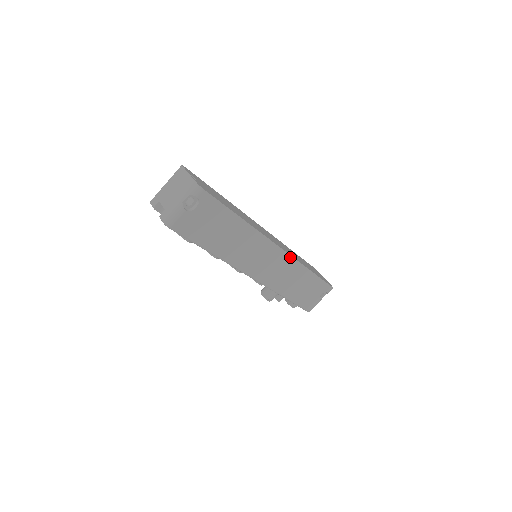
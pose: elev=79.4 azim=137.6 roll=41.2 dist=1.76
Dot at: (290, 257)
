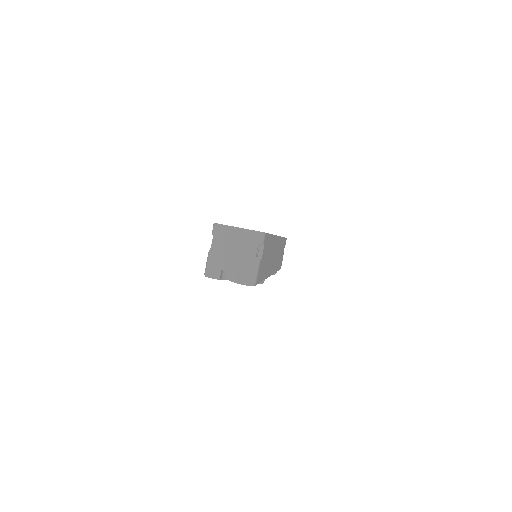
Dot at: (280, 238)
